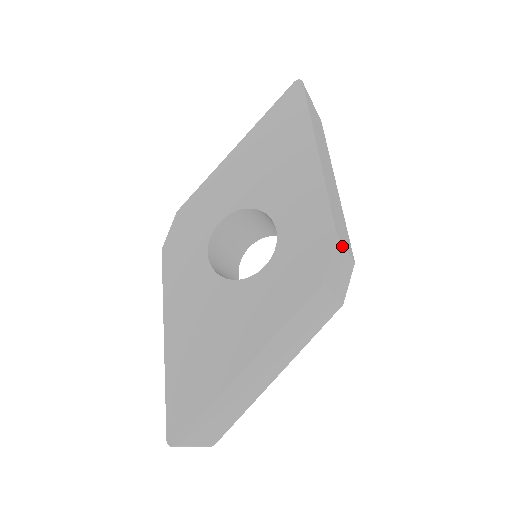
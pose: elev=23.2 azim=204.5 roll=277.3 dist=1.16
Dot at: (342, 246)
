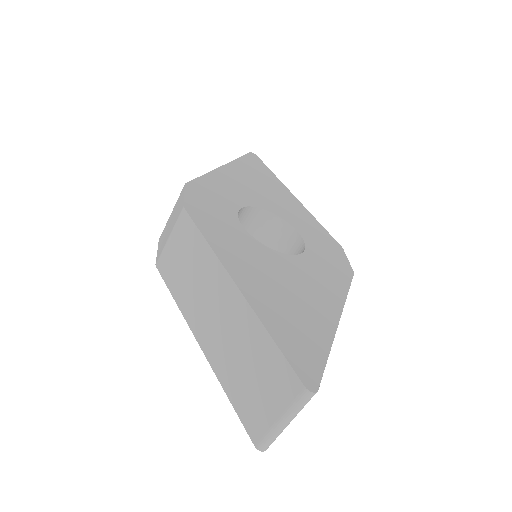
Dot at: occluded
